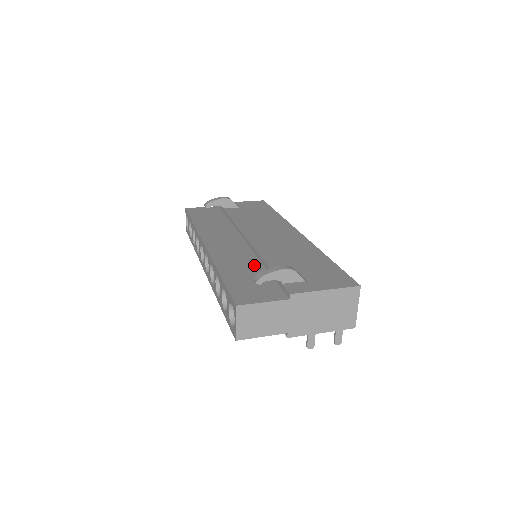
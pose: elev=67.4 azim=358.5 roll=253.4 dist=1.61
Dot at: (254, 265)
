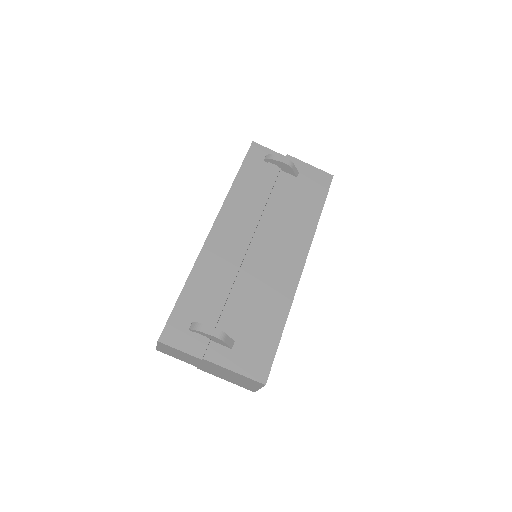
Dot at: (221, 291)
